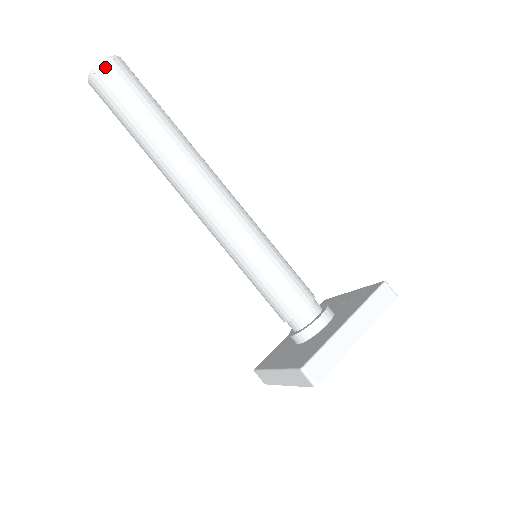
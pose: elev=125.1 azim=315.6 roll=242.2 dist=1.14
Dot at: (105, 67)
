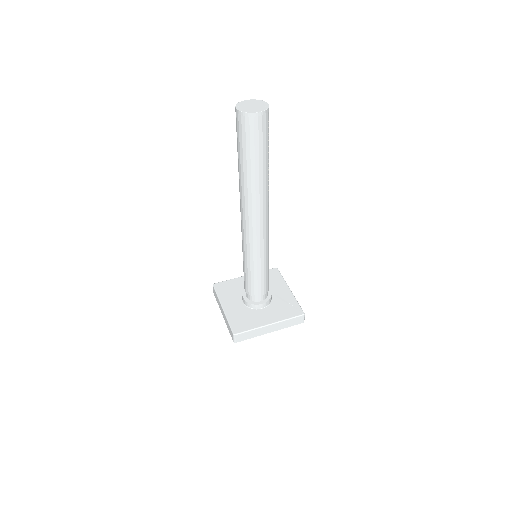
Dot at: (253, 119)
